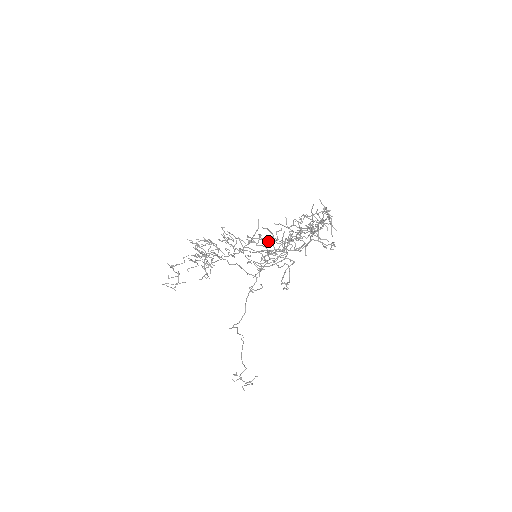
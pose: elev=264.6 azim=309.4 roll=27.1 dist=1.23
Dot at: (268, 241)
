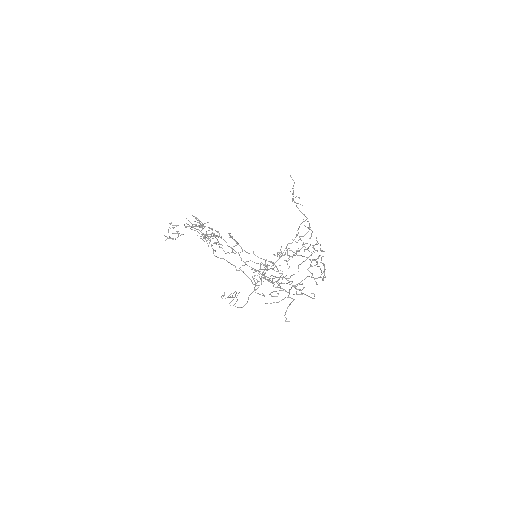
Dot at: occluded
